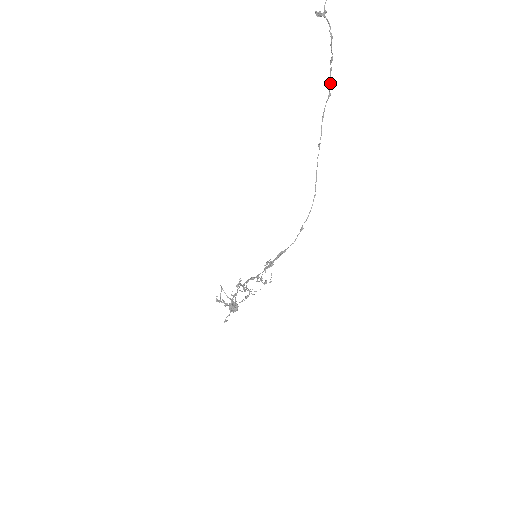
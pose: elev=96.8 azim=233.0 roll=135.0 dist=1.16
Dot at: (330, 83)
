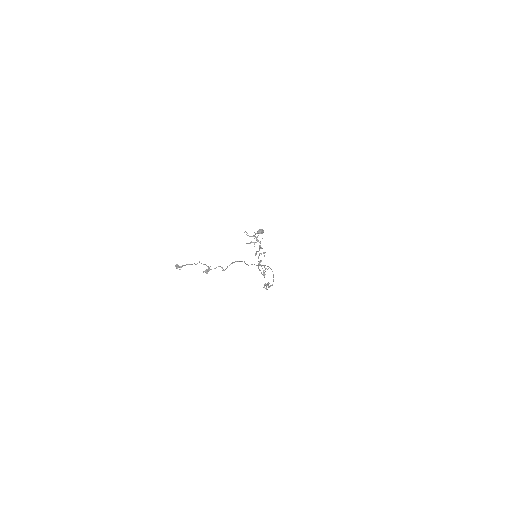
Dot at: (240, 261)
